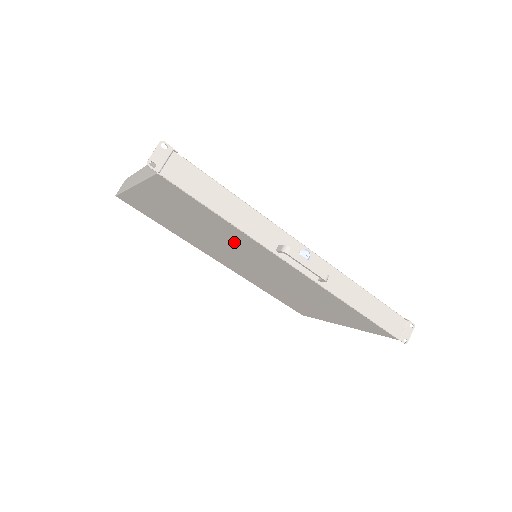
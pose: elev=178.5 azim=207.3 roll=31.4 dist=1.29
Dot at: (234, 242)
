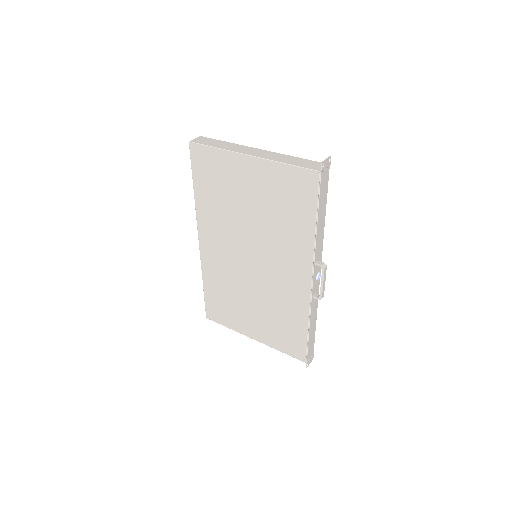
Dot at: (280, 239)
